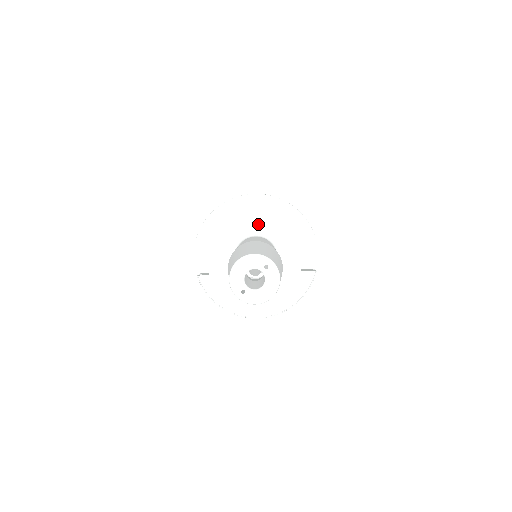
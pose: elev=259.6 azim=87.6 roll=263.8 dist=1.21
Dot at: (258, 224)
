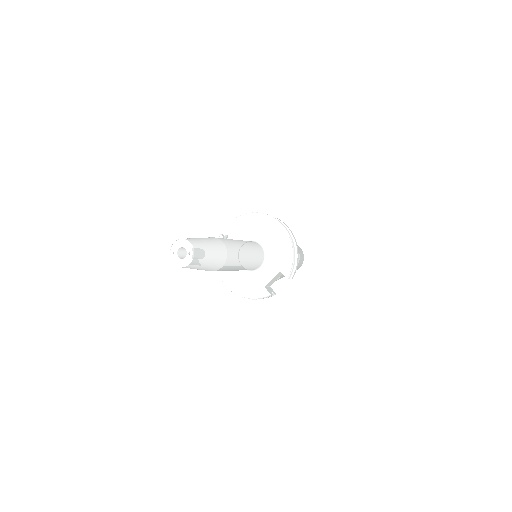
Dot at: (270, 242)
